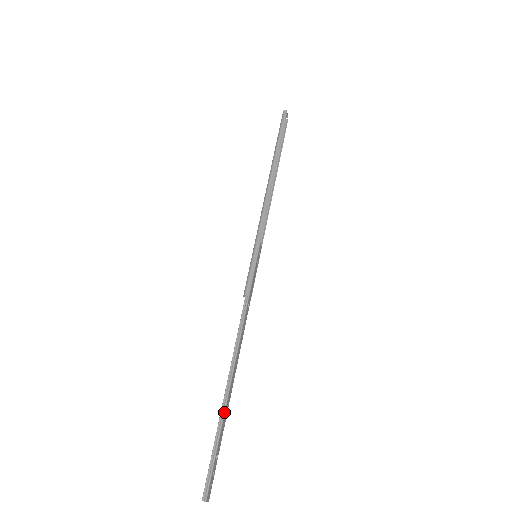
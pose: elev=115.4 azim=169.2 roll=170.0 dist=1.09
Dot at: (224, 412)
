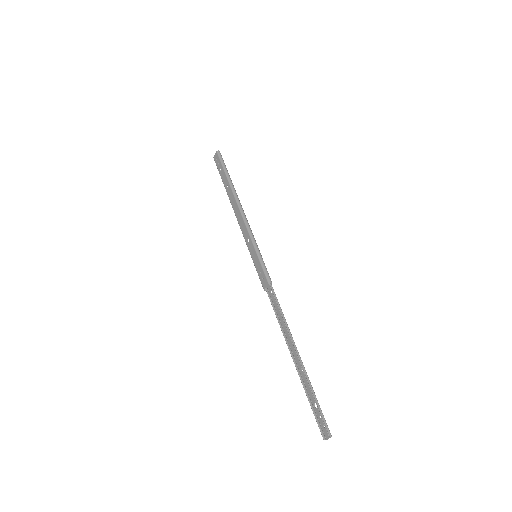
Dot at: occluded
